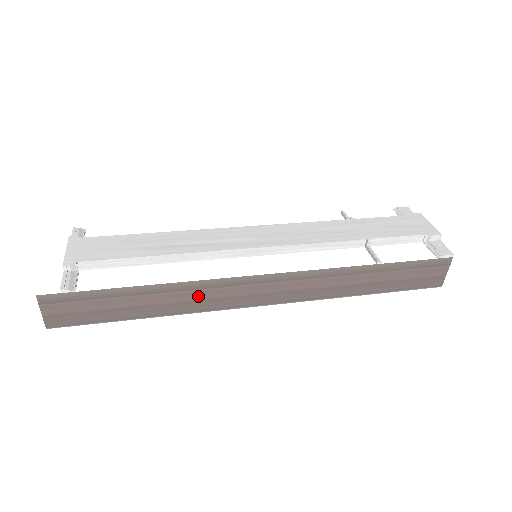
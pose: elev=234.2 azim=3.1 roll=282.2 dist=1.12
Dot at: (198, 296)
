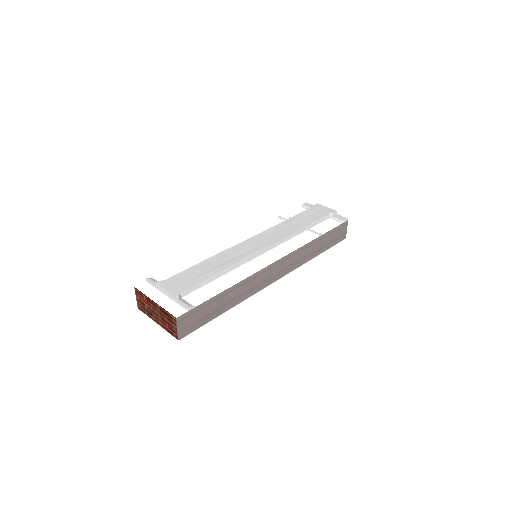
Dot at: (249, 286)
